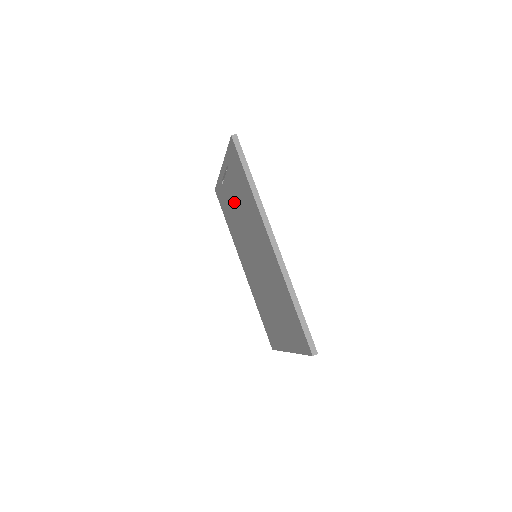
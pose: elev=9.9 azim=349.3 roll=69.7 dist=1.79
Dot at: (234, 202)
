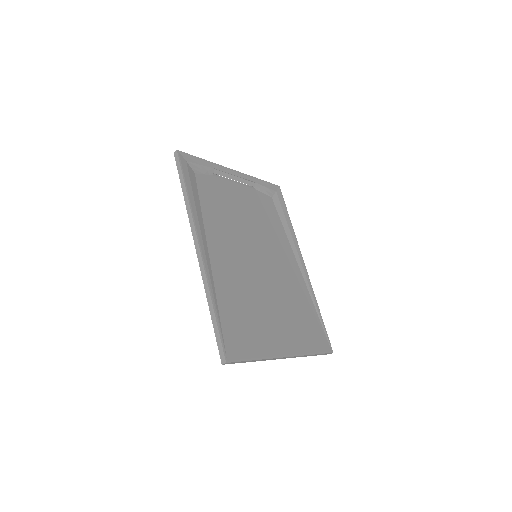
Dot at: (240, 204)
